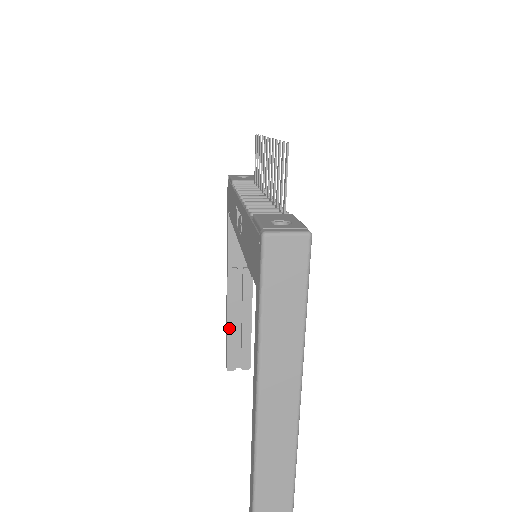
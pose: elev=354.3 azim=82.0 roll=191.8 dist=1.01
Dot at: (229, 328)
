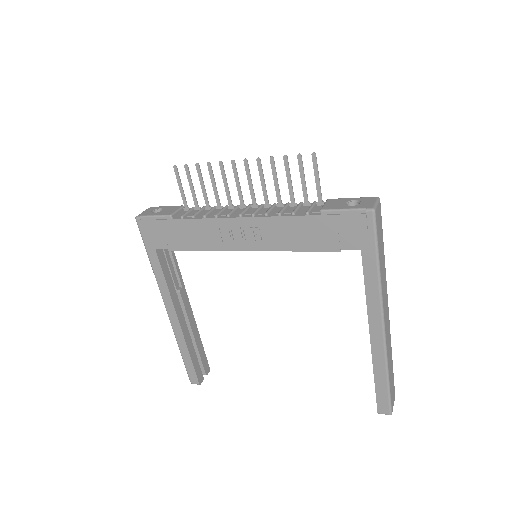
Dot at: (189, 349)
